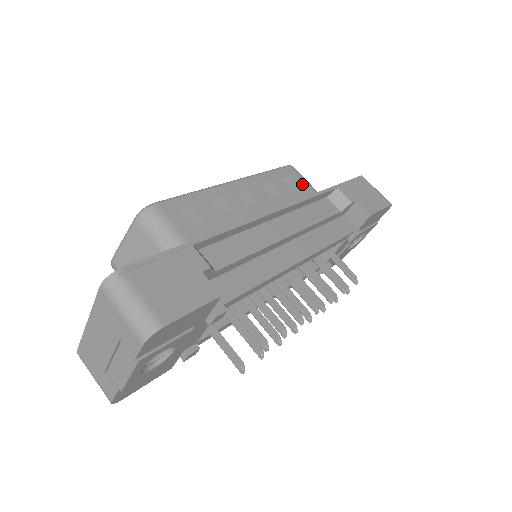
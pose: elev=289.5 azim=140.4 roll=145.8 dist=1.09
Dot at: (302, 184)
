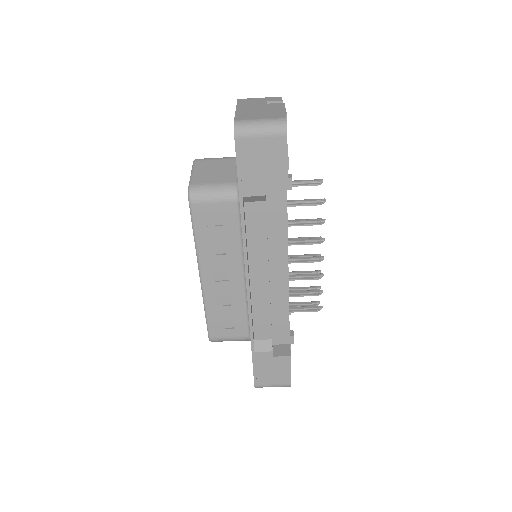
Dot at: (218, 210)
